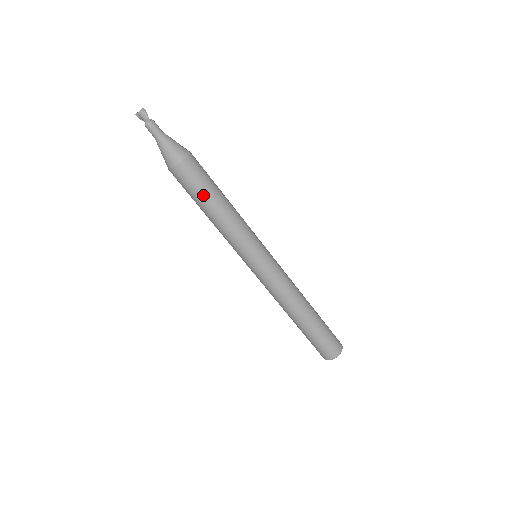
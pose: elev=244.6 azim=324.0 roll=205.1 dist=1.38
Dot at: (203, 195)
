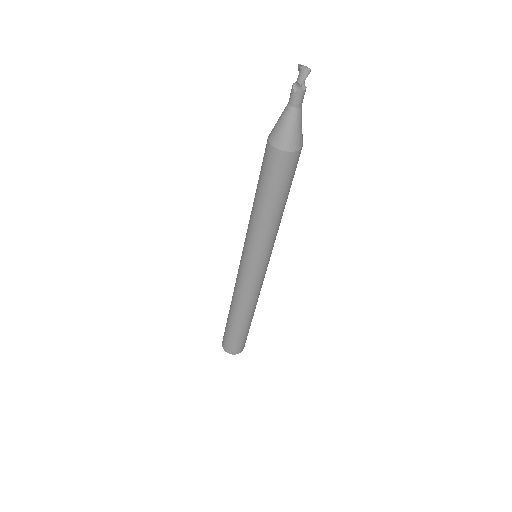
Dot at: (264, 187)
